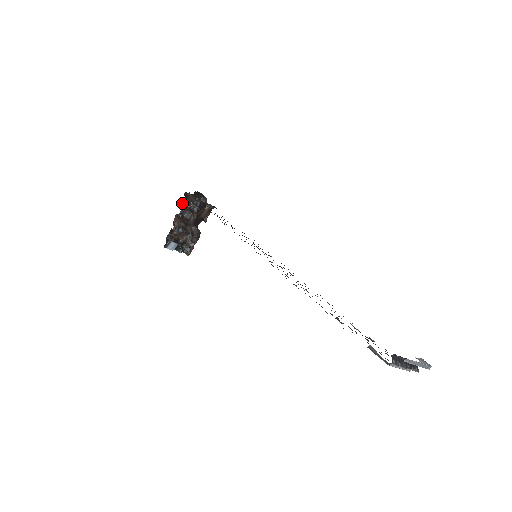
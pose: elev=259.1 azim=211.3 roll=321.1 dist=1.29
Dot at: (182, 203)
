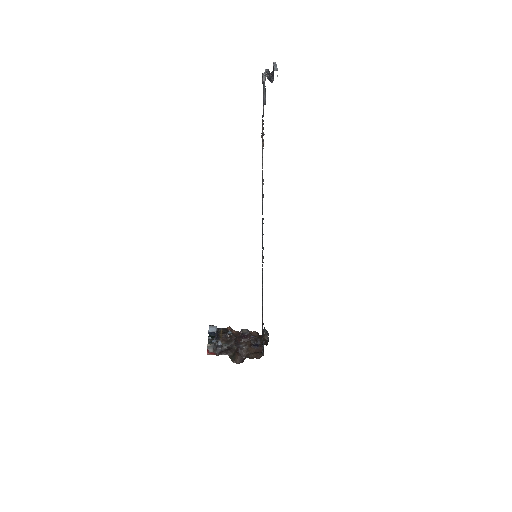
Dot at: (252, 332)
